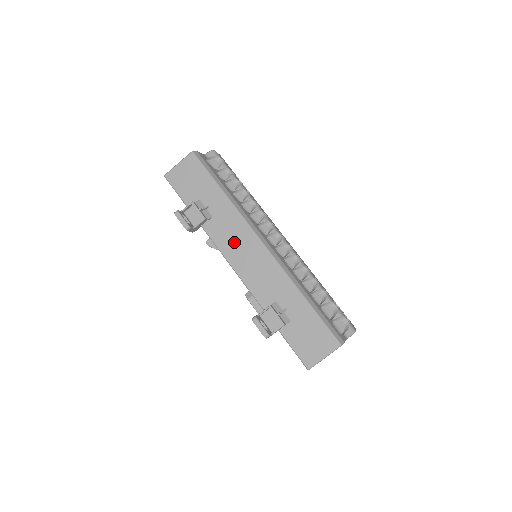
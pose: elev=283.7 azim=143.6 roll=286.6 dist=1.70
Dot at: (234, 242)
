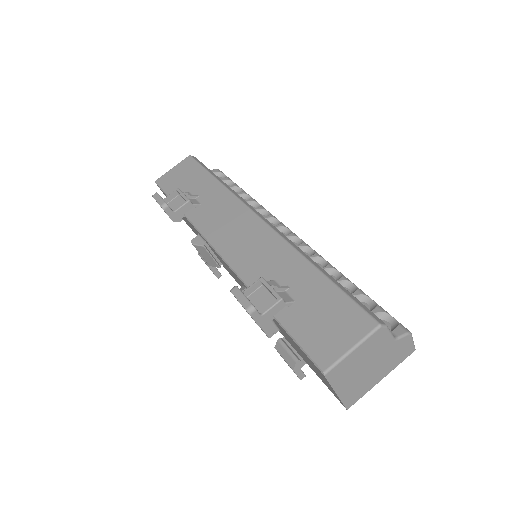
Dot at: (223, 223)
